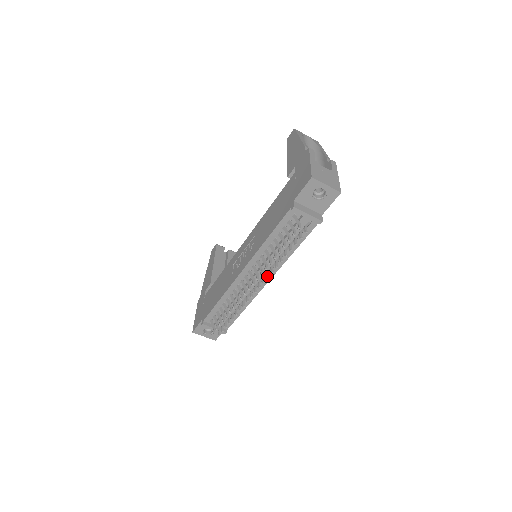
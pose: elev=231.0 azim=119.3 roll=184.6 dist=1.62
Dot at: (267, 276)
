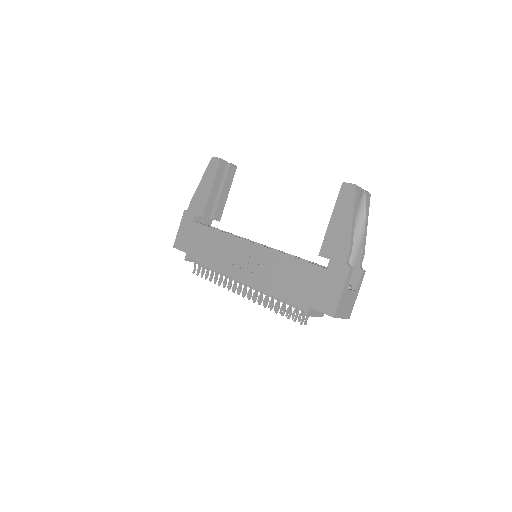
Dot at: (258, 302)
